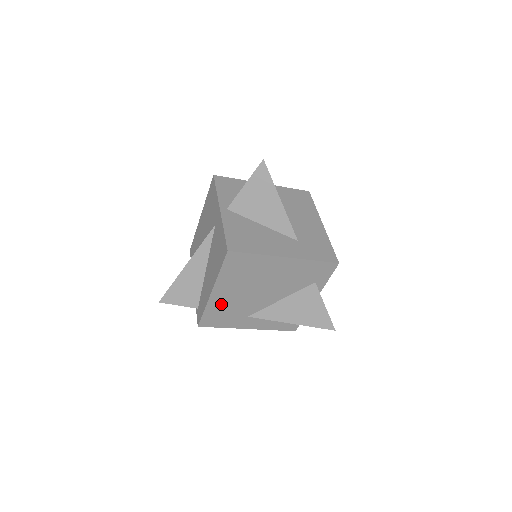
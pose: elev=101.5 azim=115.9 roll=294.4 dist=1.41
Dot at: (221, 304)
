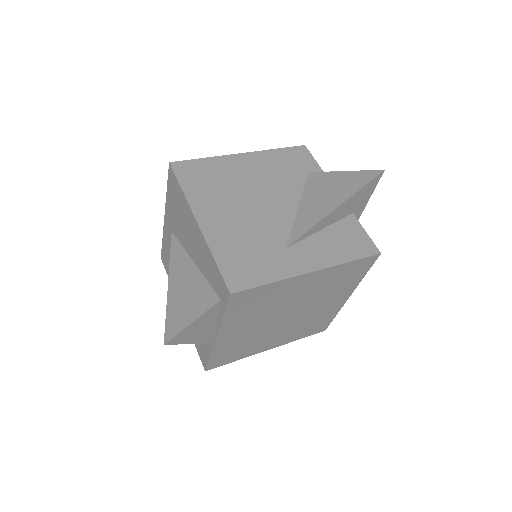
Dot at: (228, 239)
